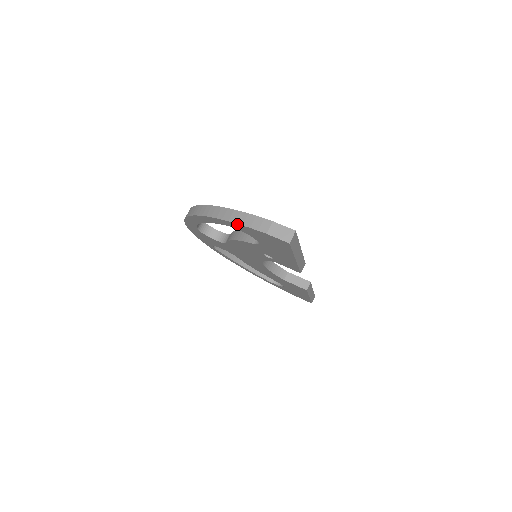
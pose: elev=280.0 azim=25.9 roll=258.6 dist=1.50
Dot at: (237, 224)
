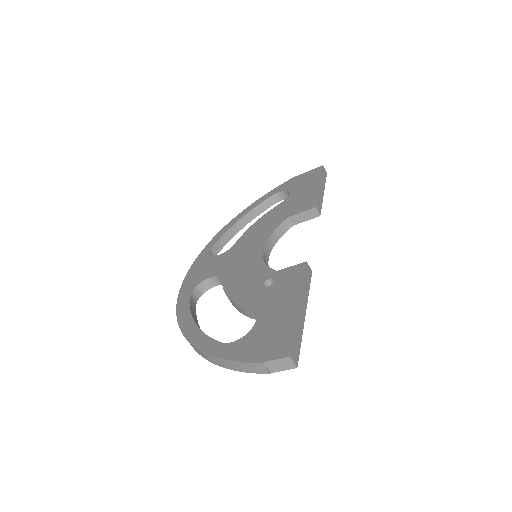
Dot at: (238, 370)
